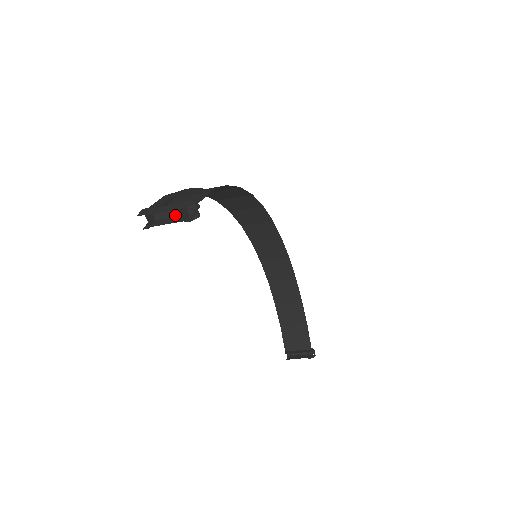
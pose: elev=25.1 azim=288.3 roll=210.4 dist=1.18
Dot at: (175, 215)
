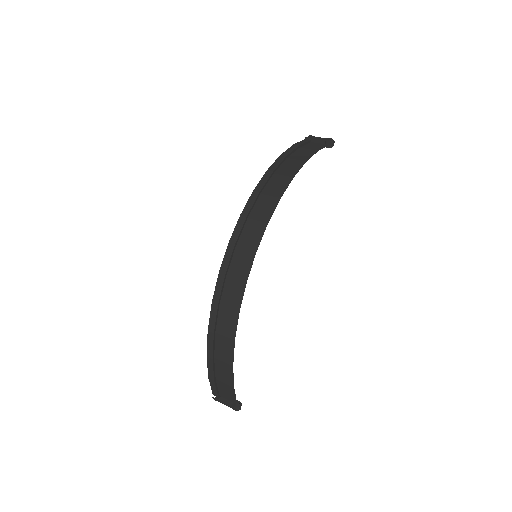
Dot at: (229, 398)
